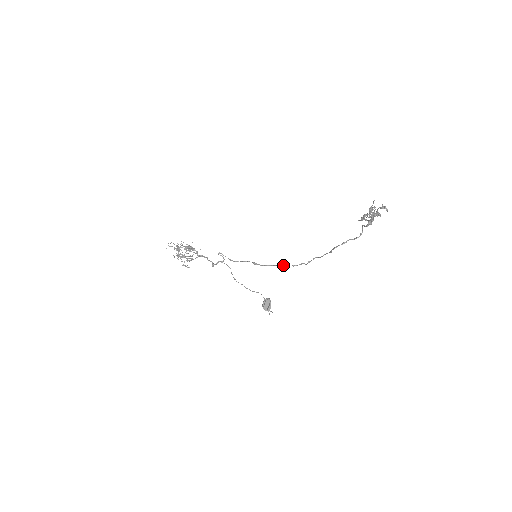
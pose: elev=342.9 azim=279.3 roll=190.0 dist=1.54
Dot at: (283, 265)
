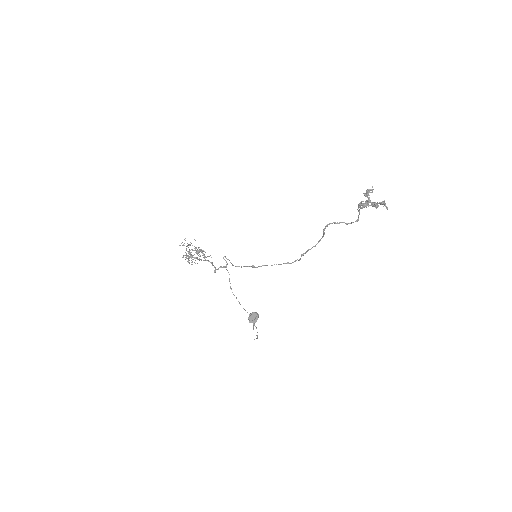
Dot at: (278, 264)
